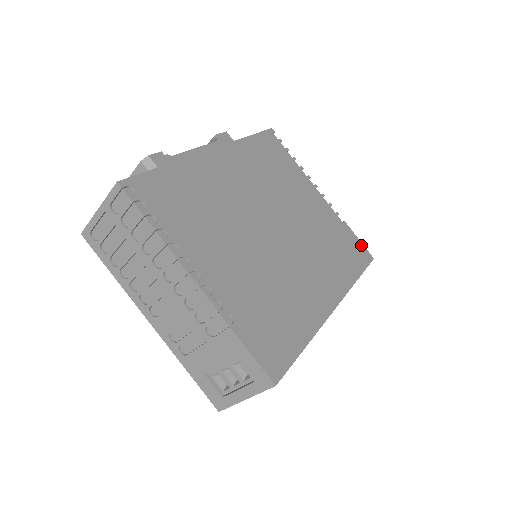
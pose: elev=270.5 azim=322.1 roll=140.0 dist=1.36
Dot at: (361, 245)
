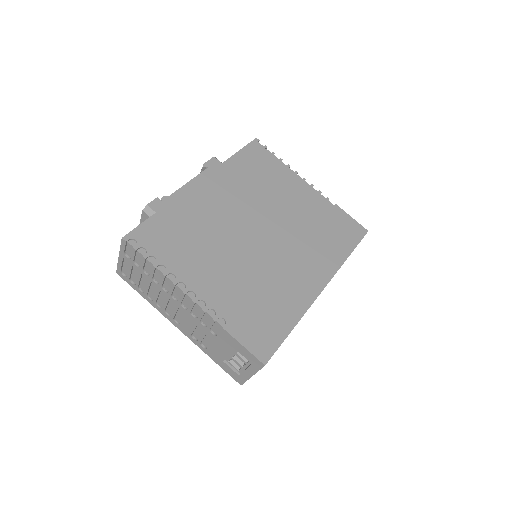
Dot at: (354, 222)
